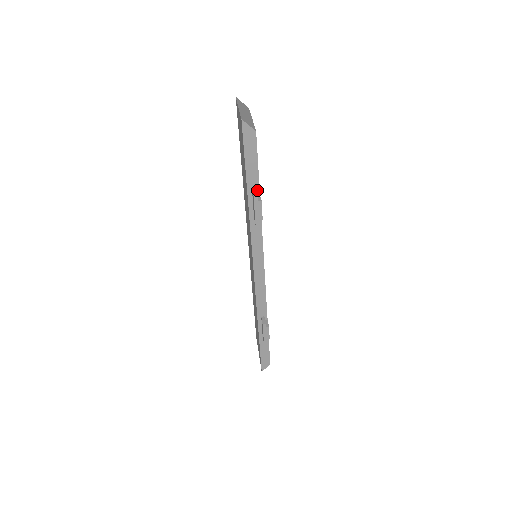
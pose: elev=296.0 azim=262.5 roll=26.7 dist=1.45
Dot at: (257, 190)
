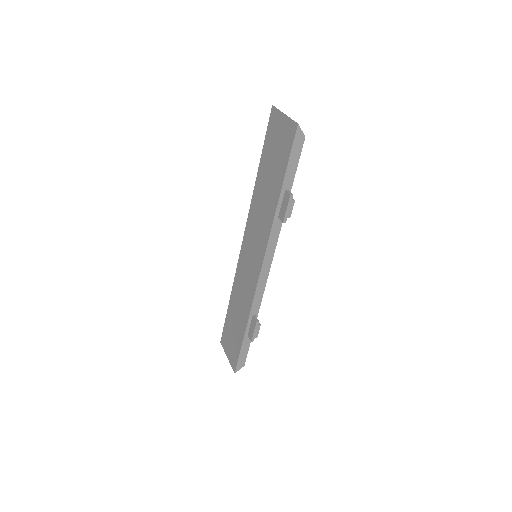
Dot at: (289, 191)
